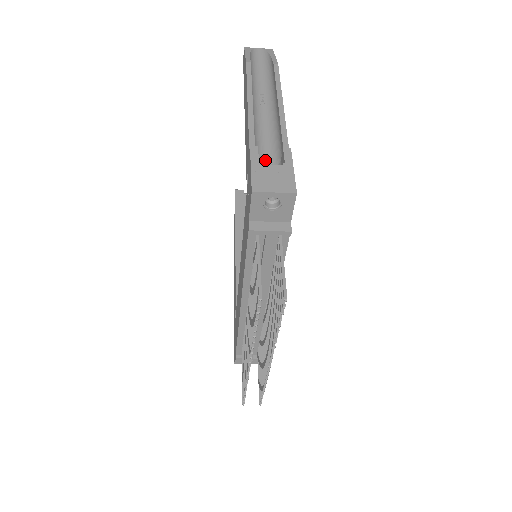
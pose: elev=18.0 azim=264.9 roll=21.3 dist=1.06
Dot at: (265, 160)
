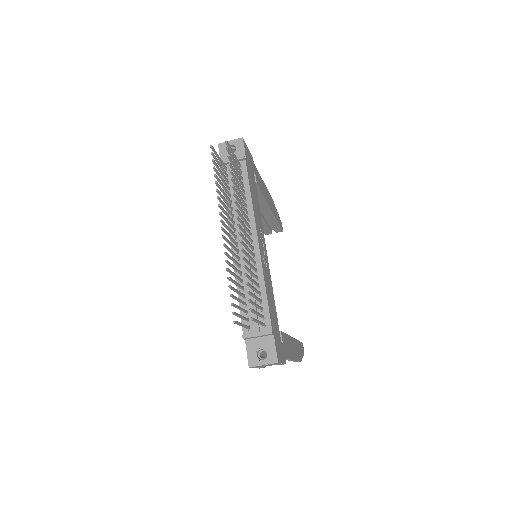
Dot at: occluded
